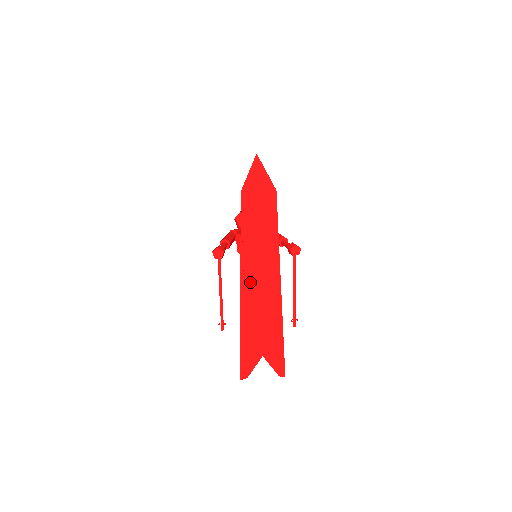
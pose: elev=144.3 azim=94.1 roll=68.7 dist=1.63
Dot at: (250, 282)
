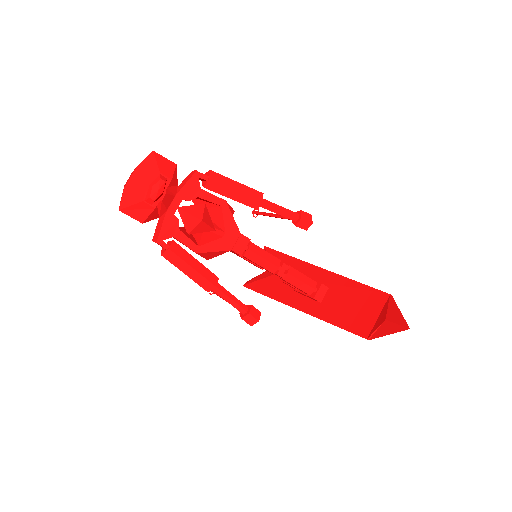
Dot at: (303, 300)
